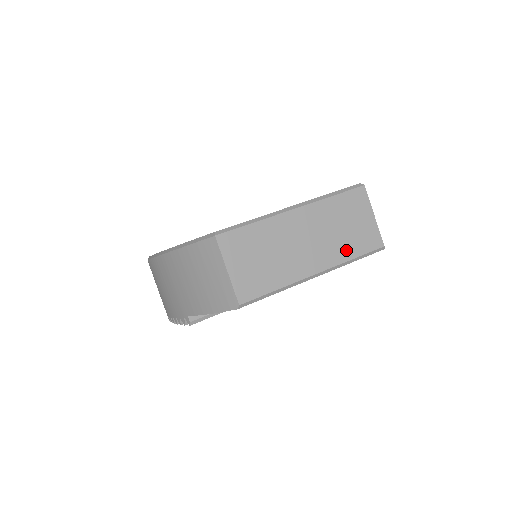
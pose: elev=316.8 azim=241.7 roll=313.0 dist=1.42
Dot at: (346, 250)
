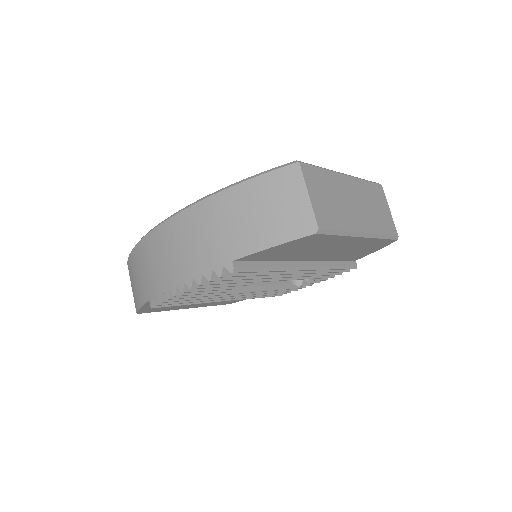
Dot at: (378, 225)
